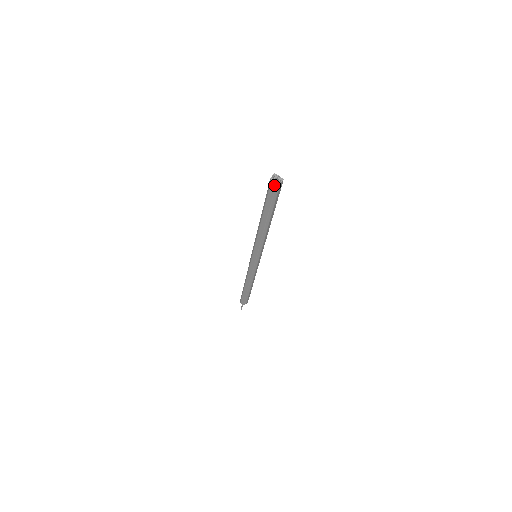
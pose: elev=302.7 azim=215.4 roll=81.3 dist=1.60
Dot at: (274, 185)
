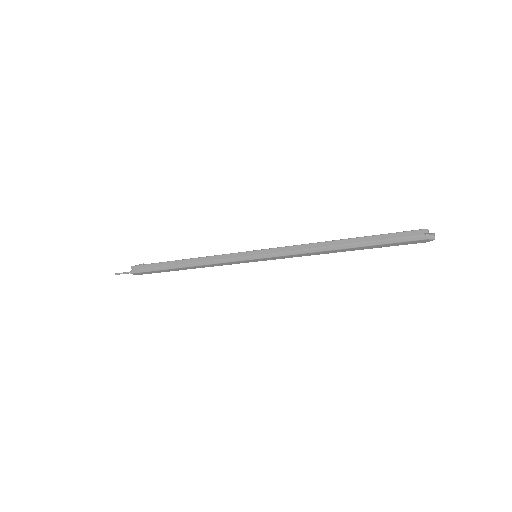
Dot at: (424, 242)
